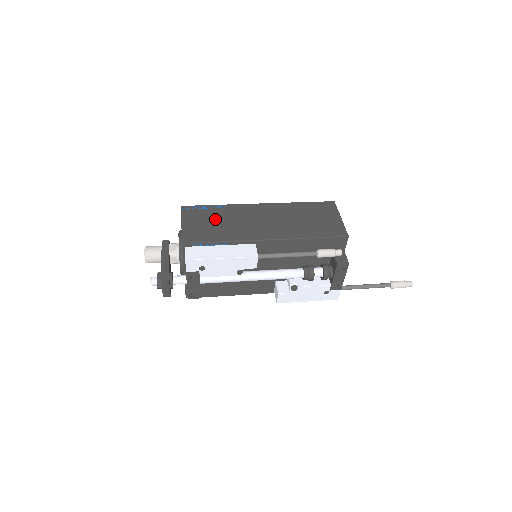
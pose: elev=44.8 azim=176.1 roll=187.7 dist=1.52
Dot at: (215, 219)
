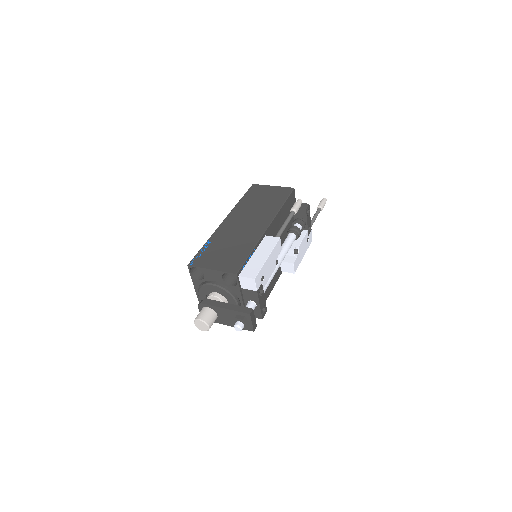
Dot at: (222, 248)
